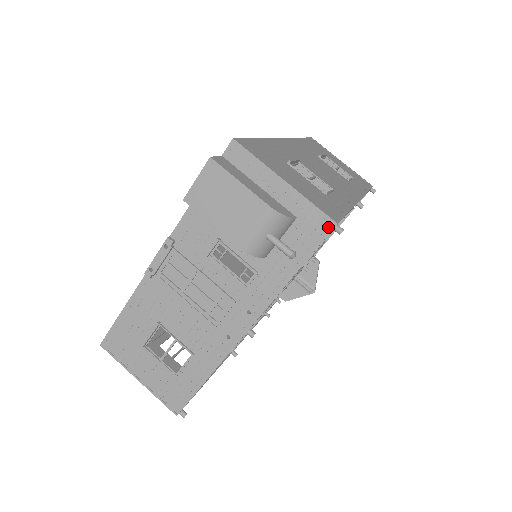
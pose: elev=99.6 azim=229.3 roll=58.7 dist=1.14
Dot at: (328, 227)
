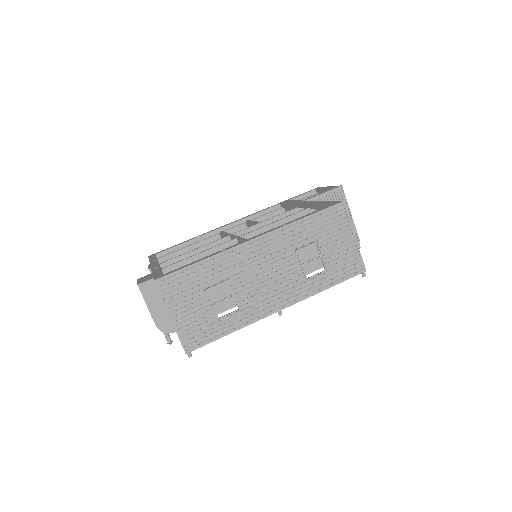
Dot at: (184, 350)
